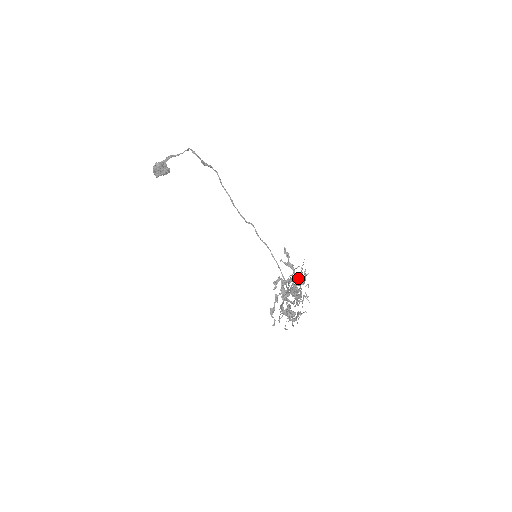
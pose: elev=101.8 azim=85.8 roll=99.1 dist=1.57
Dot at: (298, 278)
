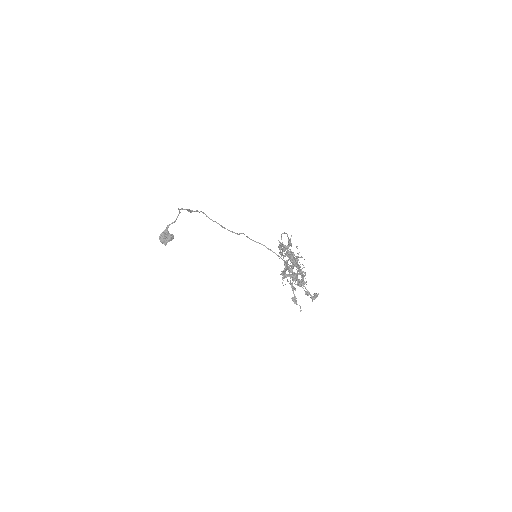
Dot at: occluded
